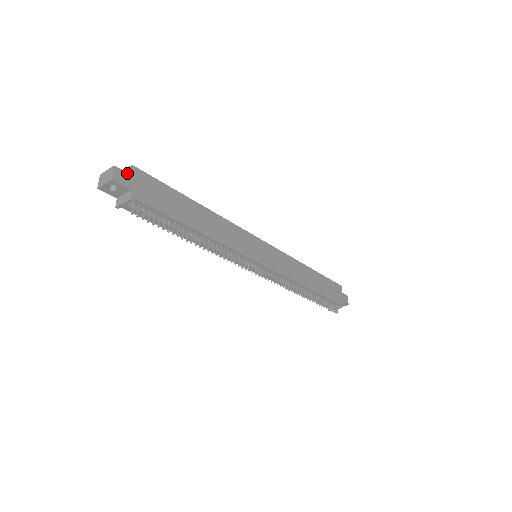
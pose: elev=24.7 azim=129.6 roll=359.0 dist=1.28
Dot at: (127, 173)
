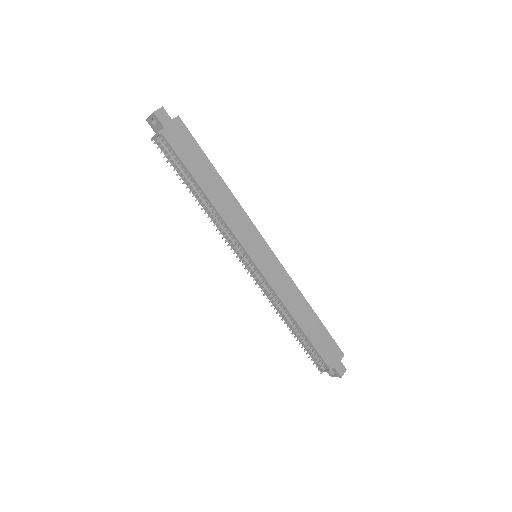
Dot at: (170, 117)
